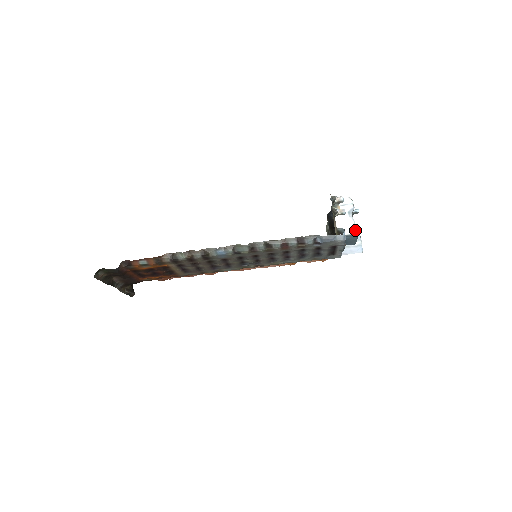
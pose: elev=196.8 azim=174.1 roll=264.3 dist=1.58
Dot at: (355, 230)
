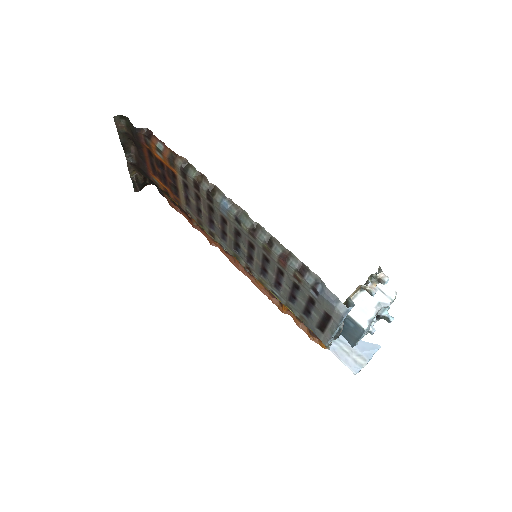
Dot at: (366, 323)
